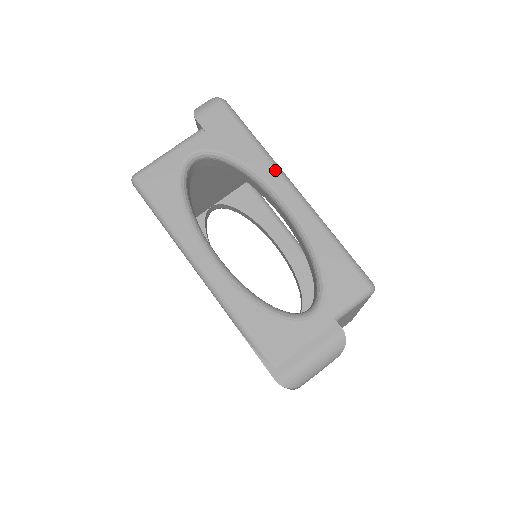
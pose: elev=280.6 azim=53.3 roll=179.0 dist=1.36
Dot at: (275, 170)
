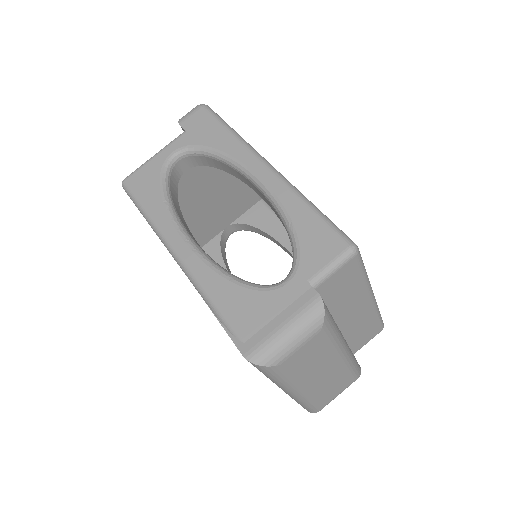
Dot at: (249, 152)
